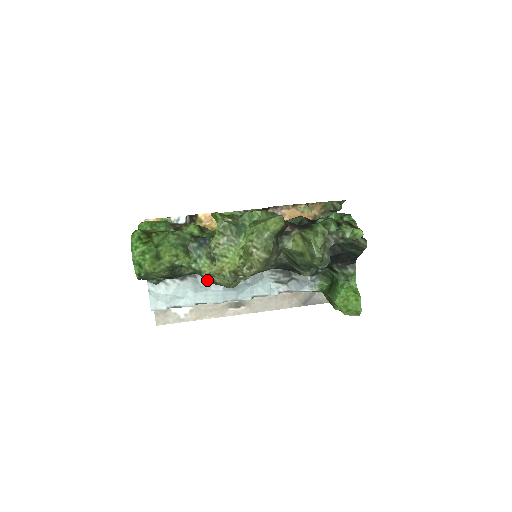
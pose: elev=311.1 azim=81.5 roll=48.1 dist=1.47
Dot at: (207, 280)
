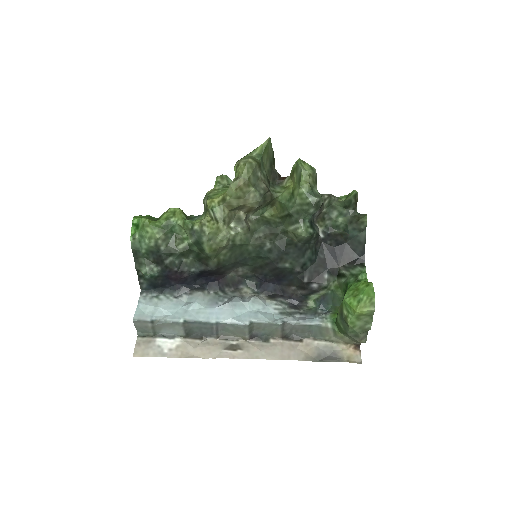
Dot at: (203, 298)
